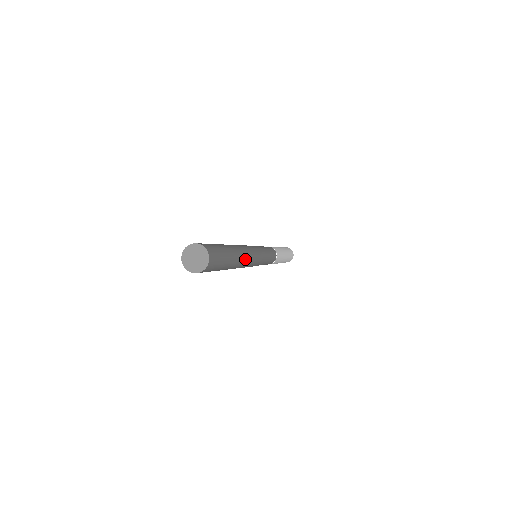
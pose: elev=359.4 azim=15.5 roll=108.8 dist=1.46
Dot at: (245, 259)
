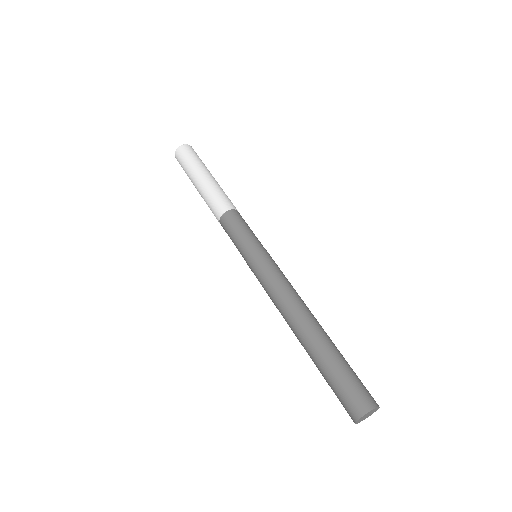
Dot at: (310, 311)
